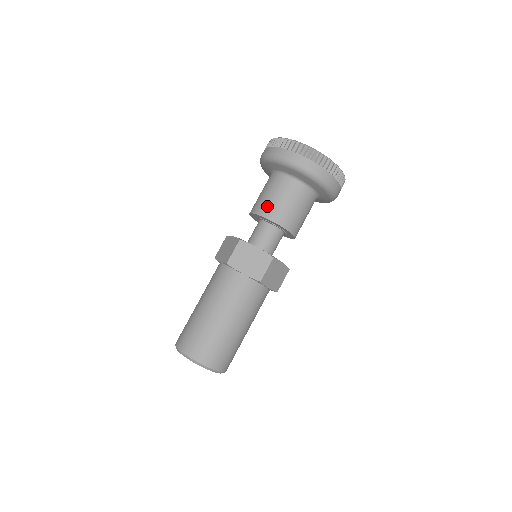
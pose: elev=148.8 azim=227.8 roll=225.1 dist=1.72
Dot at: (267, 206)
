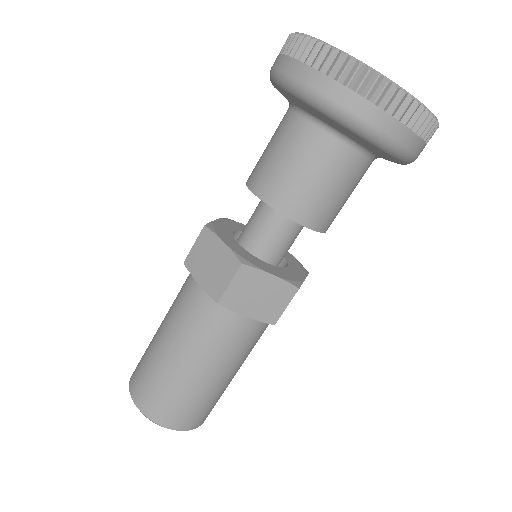
Dot at: (292, 194)
